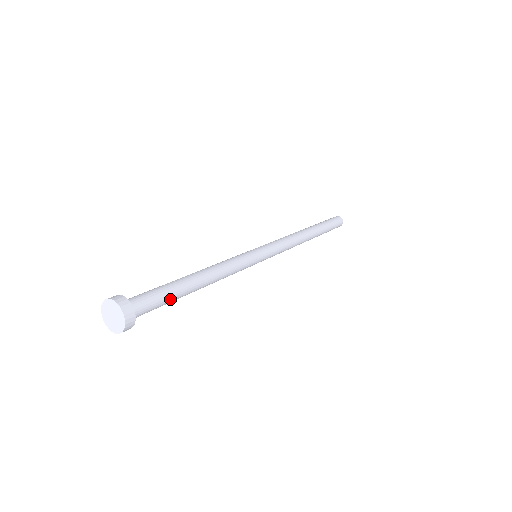
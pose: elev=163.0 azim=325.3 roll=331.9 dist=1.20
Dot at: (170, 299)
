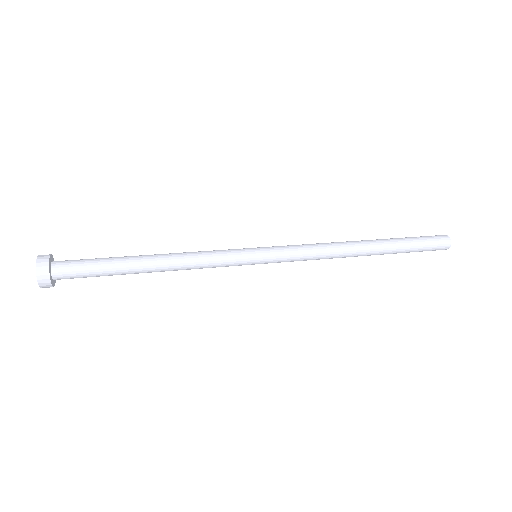
Dot at: (104, 267)
